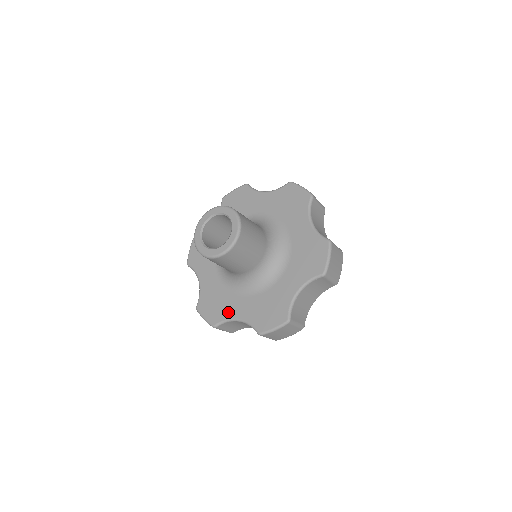
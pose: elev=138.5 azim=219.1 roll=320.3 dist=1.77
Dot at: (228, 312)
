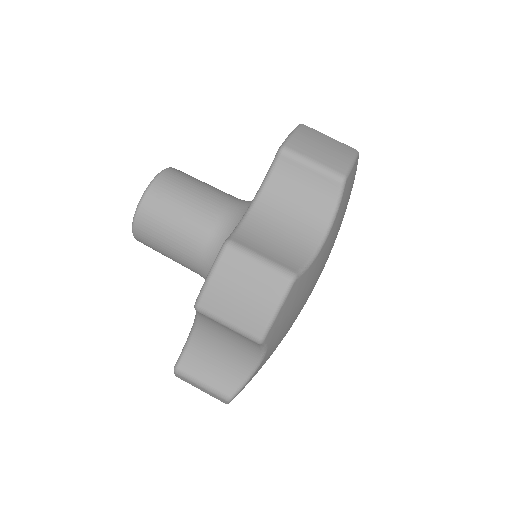
Dot at: occluded
